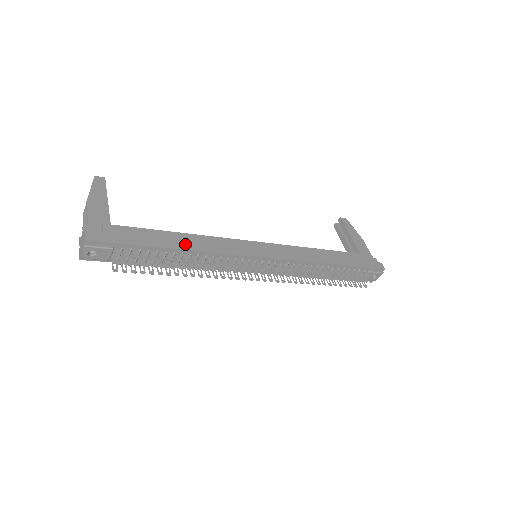
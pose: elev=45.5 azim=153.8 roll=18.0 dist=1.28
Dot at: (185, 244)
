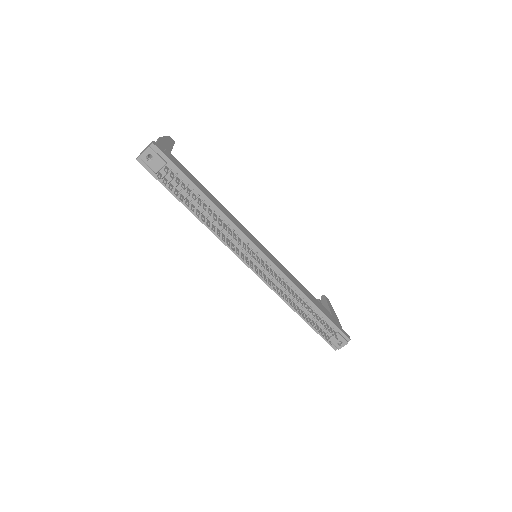
Dot at: (214, 201)
